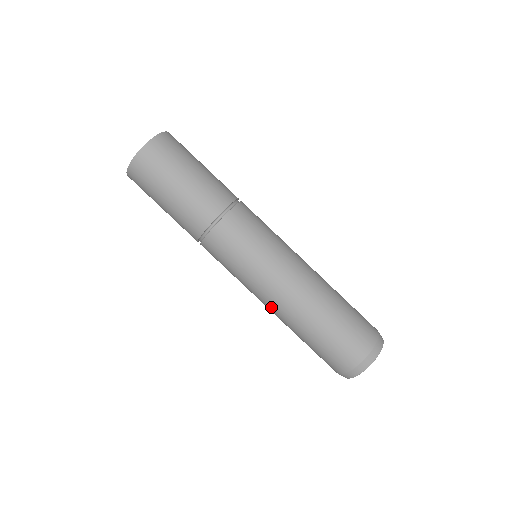
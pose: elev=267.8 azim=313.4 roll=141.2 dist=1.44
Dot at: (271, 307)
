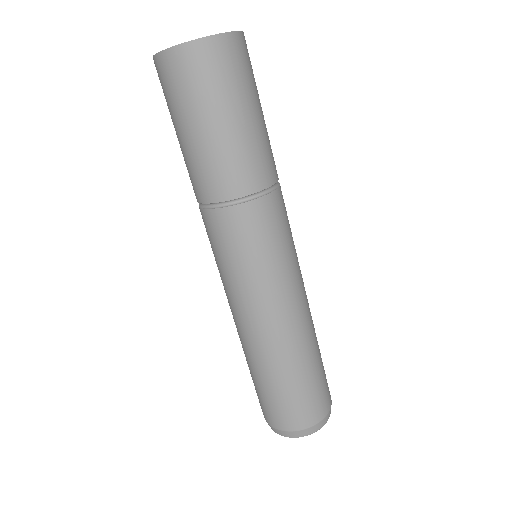
Dot at: occluded
